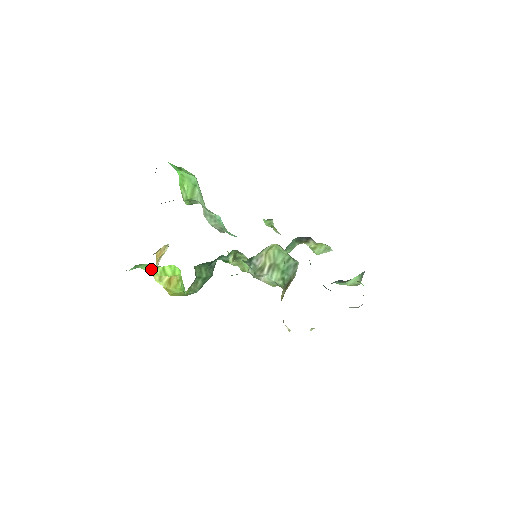
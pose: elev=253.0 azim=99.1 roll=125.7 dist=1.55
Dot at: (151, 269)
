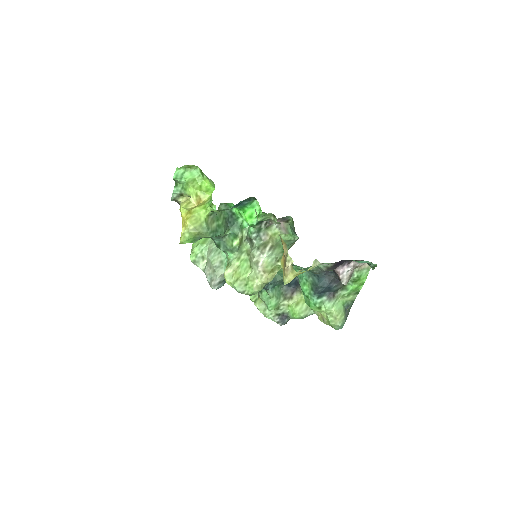
Dot at: (192, 181)
